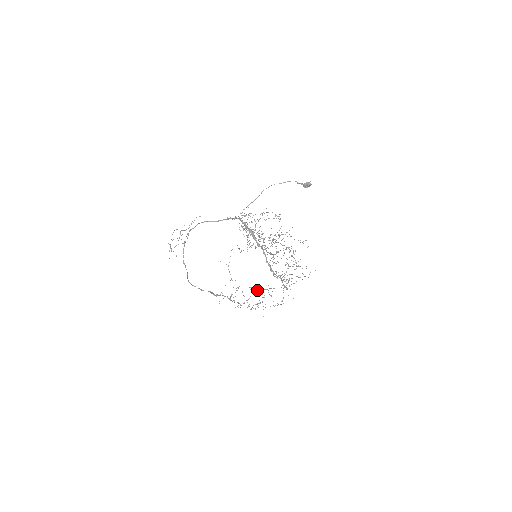
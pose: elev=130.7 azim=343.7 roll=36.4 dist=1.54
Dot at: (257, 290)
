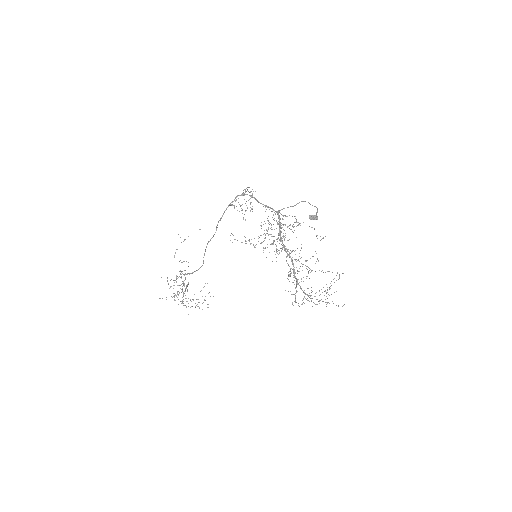
Dot at: occluded
